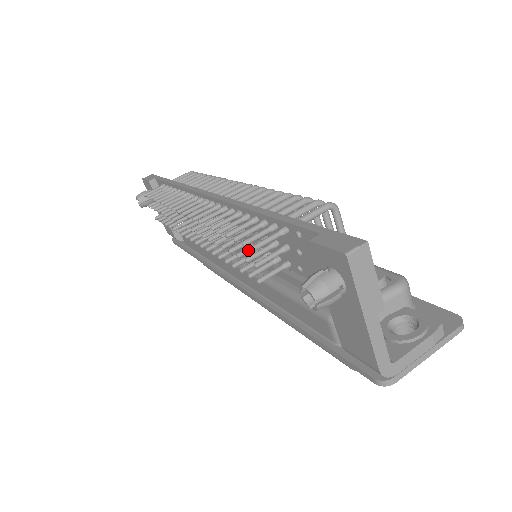
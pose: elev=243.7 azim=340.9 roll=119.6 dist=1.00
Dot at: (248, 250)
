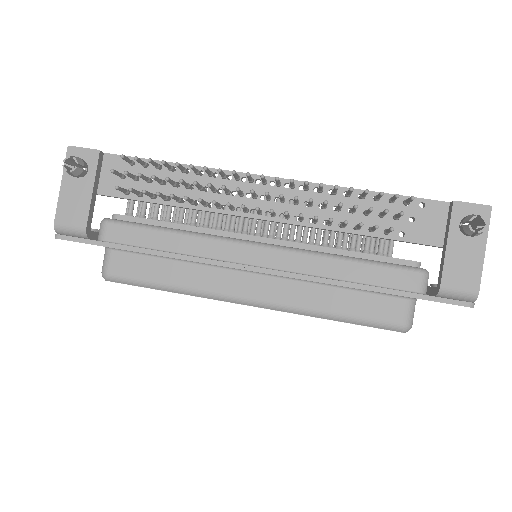
Dot at: (372, 210)
